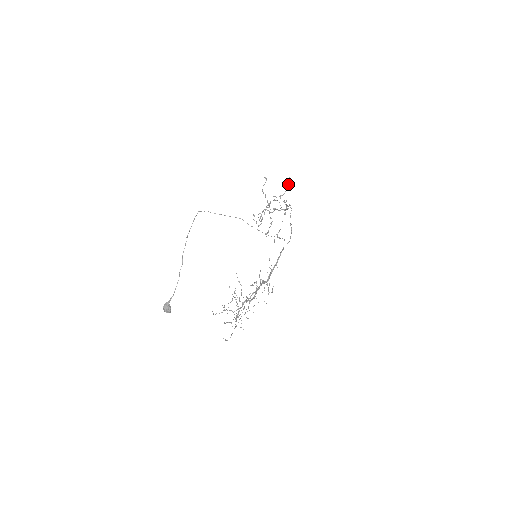
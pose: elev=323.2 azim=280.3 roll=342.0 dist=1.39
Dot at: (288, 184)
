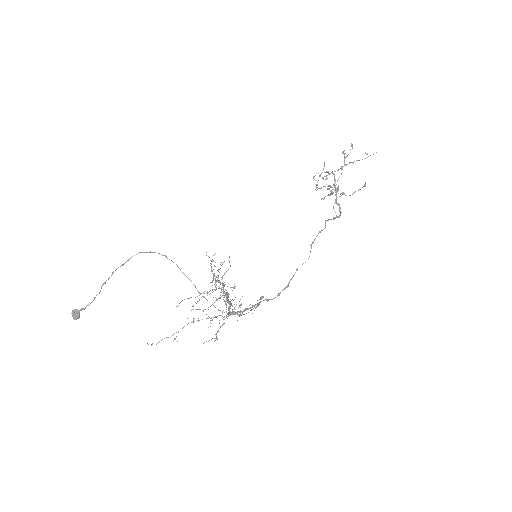
Dot at: (358, 190)
